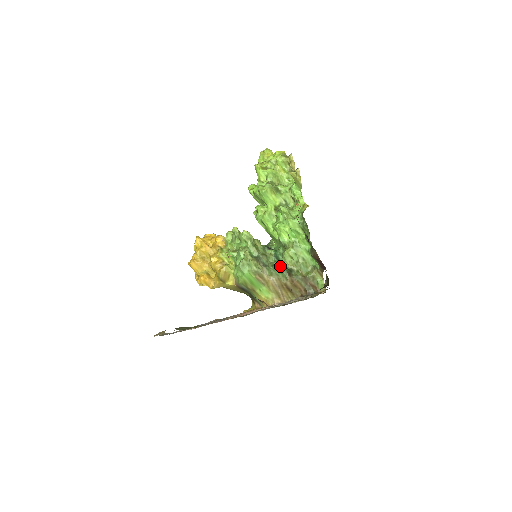
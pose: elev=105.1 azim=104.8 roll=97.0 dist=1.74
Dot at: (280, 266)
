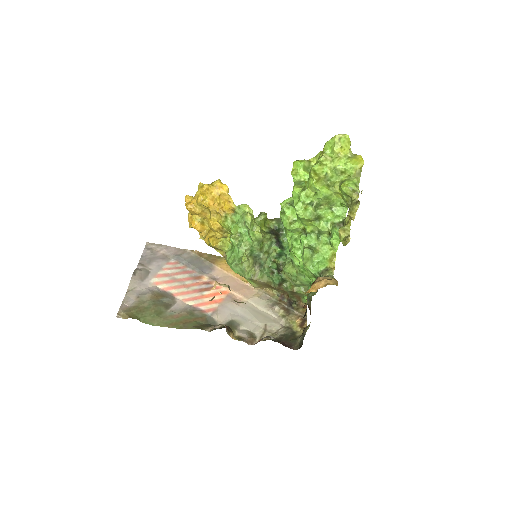
Dot at: (276, 272)
